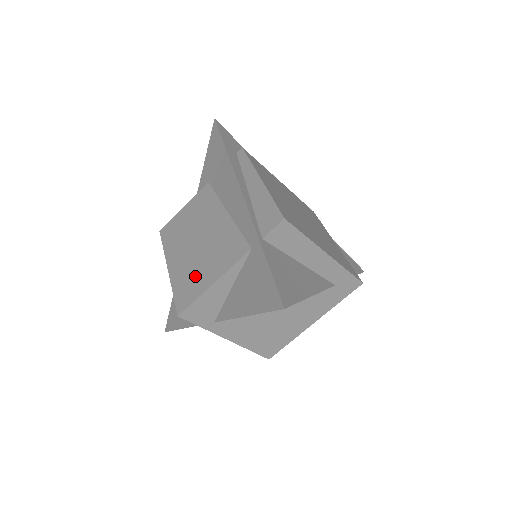
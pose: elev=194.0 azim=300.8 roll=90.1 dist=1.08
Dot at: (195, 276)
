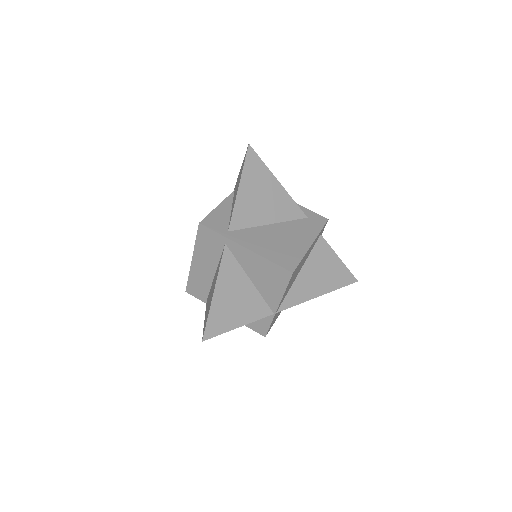
Dot at: occluded
